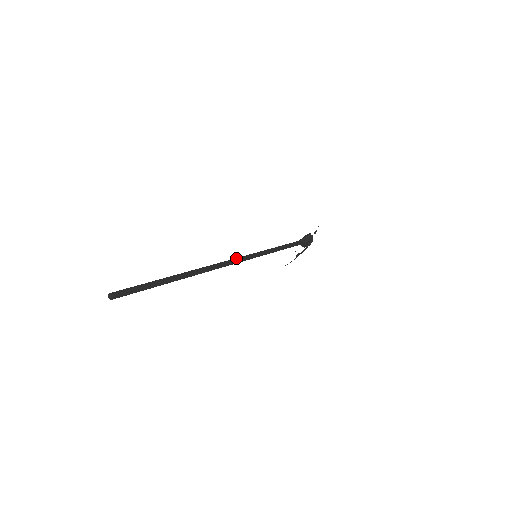
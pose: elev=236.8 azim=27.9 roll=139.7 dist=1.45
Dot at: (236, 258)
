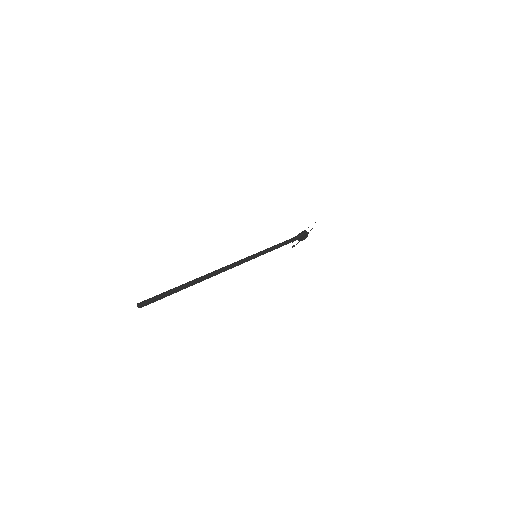
Dot at: (239, 261)
